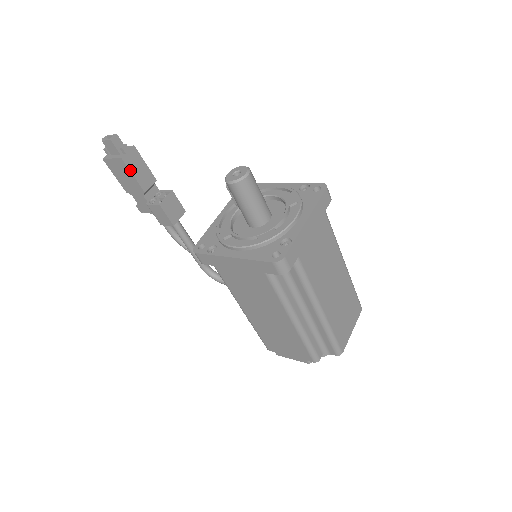
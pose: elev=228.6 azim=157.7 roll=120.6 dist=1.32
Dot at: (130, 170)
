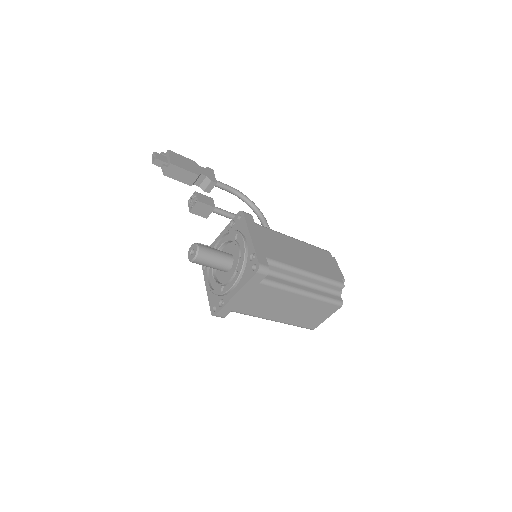
Dot at: (173, 178)
